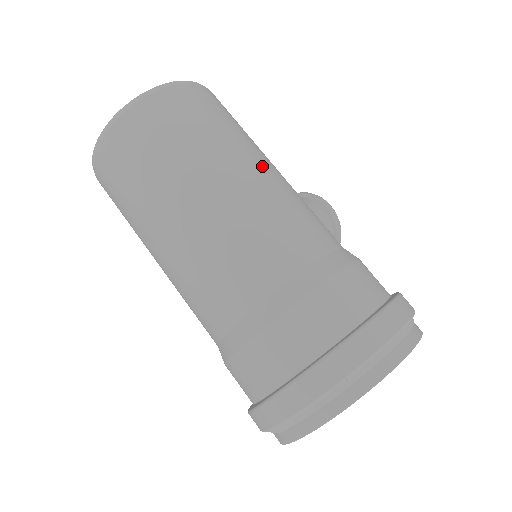
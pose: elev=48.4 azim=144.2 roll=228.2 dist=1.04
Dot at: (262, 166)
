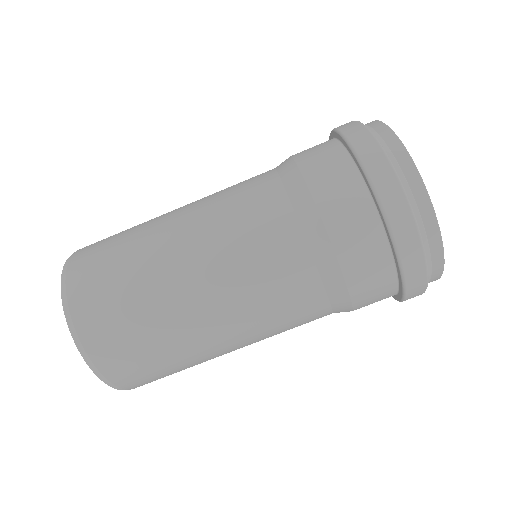
Dot at: (176, 211)
